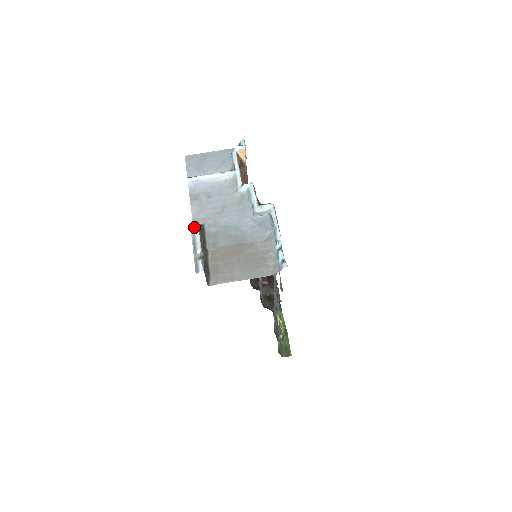
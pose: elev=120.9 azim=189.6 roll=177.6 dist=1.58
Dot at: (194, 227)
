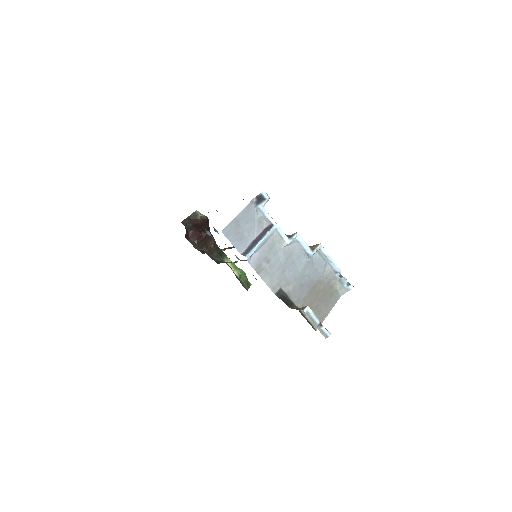
Dot at: (277, 295)
